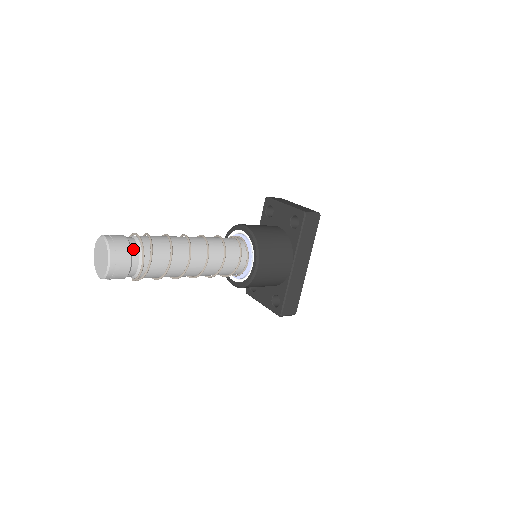
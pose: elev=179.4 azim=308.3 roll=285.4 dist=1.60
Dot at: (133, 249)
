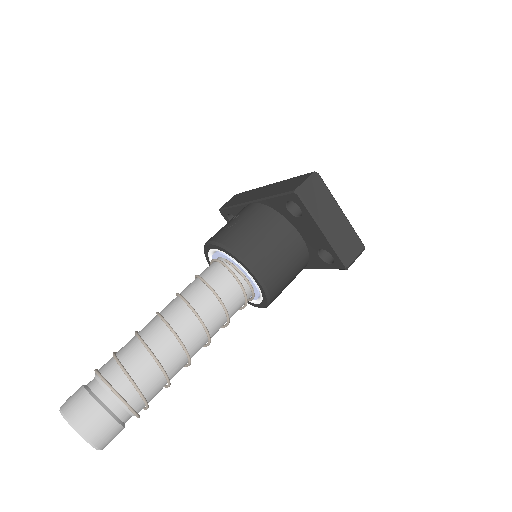
Dot at: (125, 421)
